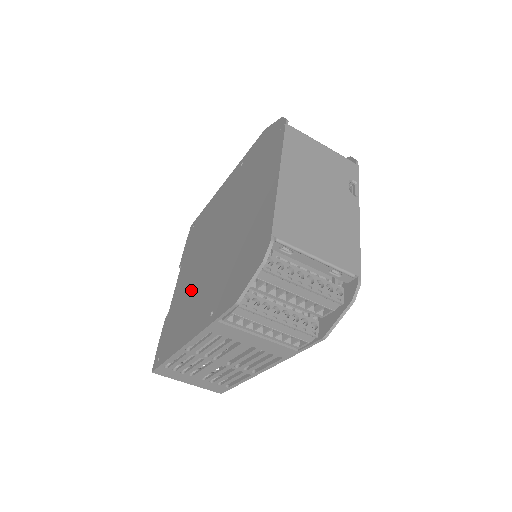
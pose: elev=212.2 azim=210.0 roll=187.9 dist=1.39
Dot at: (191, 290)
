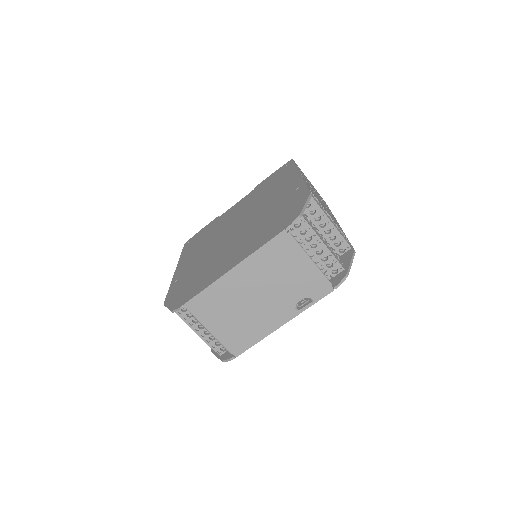
Dot at: (216, 232)
